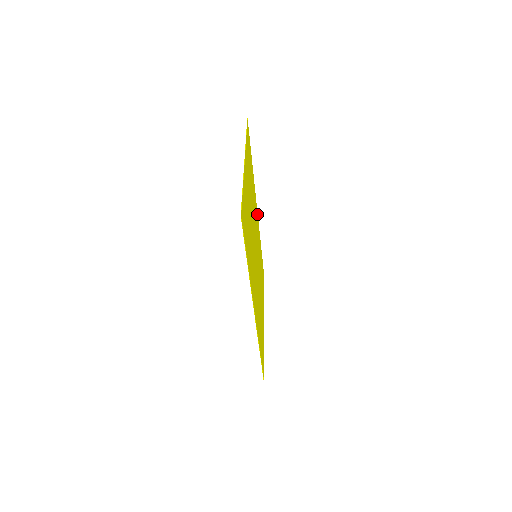
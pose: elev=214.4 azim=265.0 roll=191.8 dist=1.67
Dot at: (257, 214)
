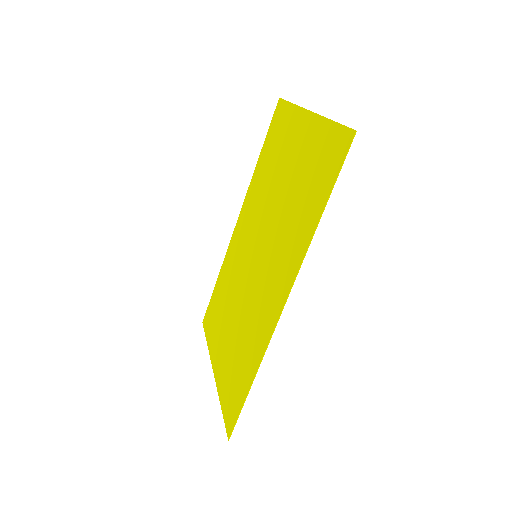
Dot at: (237, 225)
